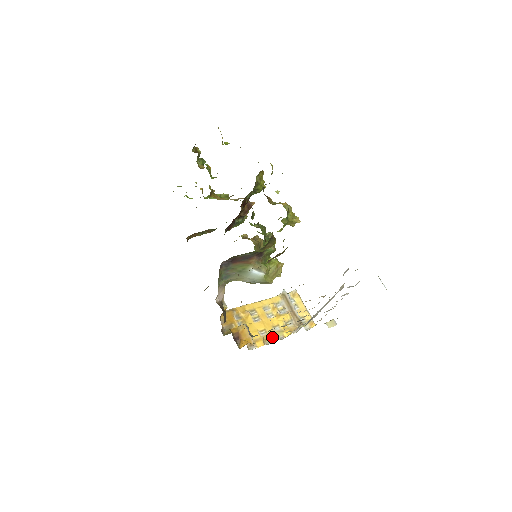
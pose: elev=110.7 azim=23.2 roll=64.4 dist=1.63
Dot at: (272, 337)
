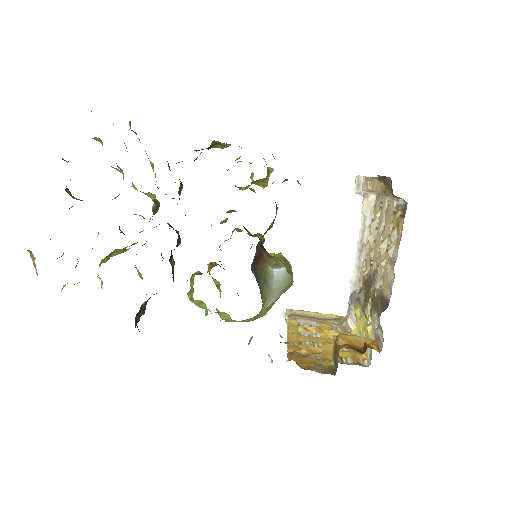
Dot at: occluded
